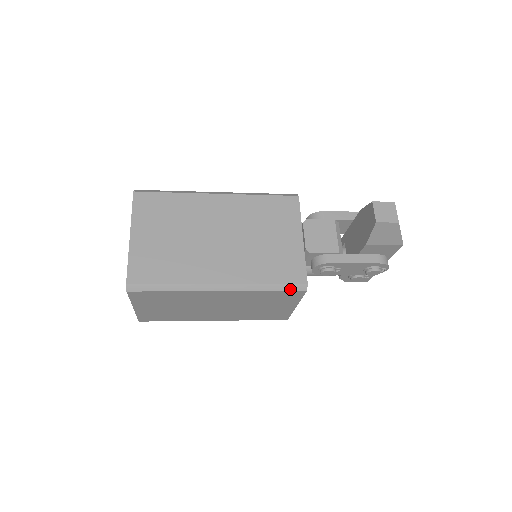
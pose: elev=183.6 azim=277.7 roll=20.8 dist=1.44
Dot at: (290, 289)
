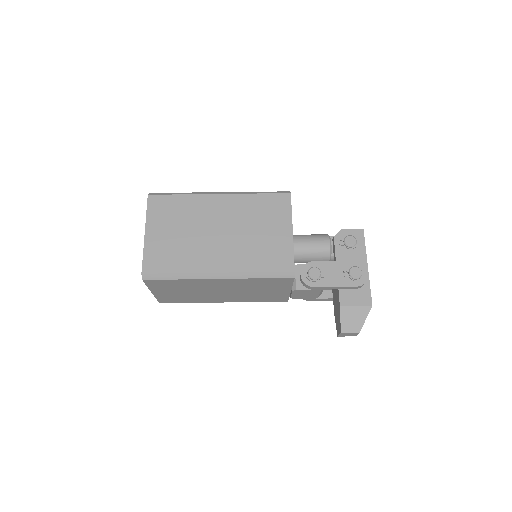
Dot at: occluded
